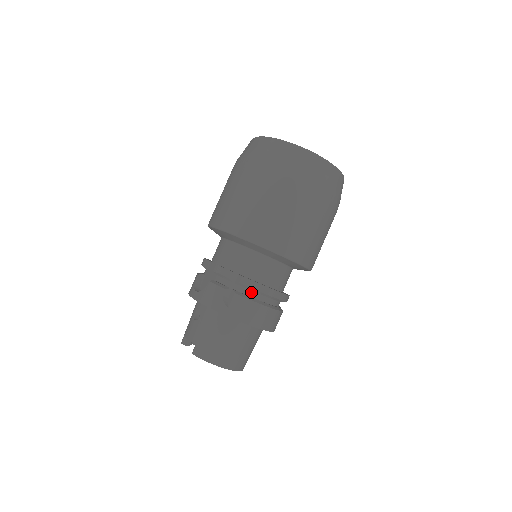
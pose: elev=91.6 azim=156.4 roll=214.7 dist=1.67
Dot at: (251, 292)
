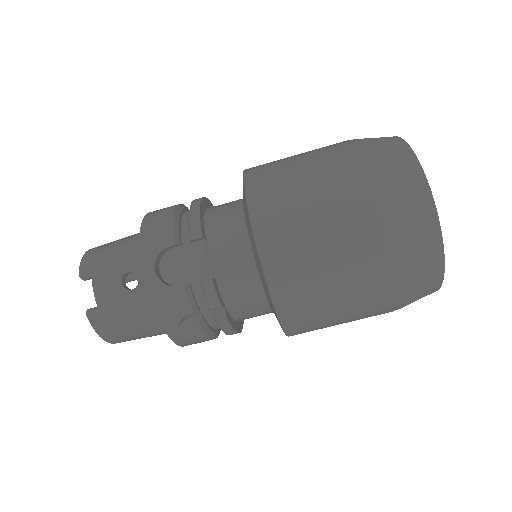
Dot at: occluded
